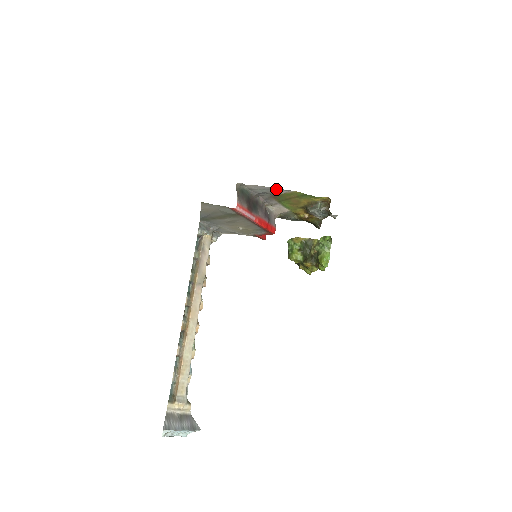
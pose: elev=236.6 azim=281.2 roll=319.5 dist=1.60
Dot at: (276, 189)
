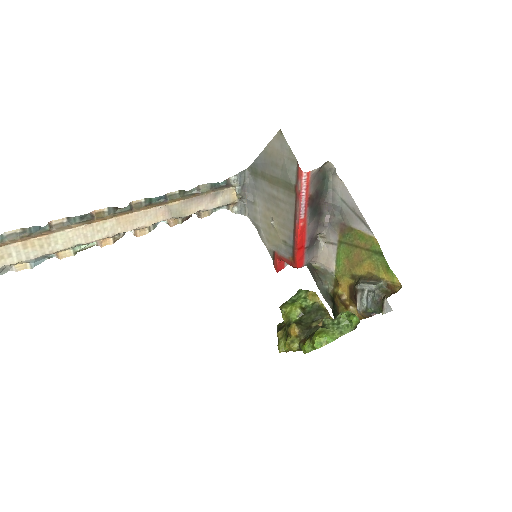
Dot at: (358, 214)
